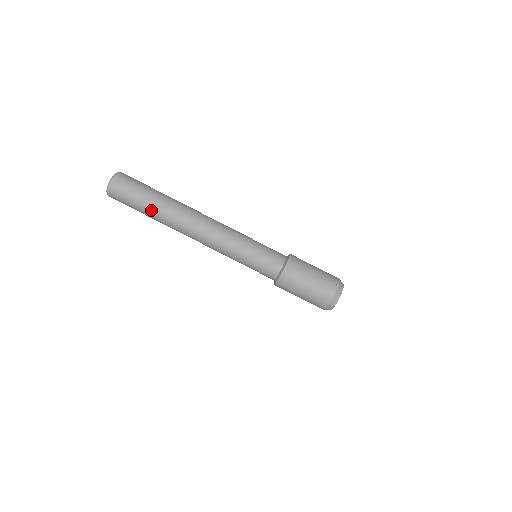
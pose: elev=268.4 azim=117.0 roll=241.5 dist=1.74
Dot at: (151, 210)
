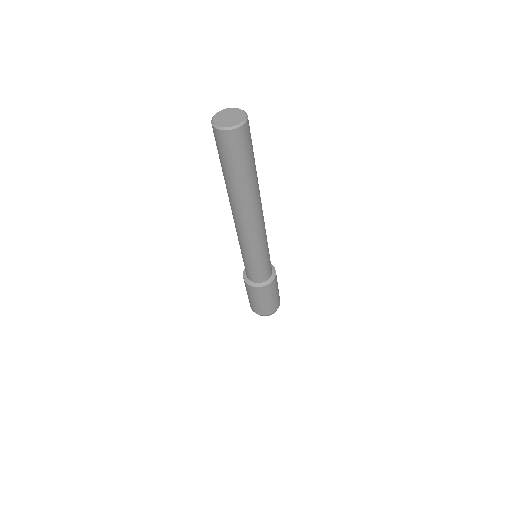
Dot at: (232, 180)
